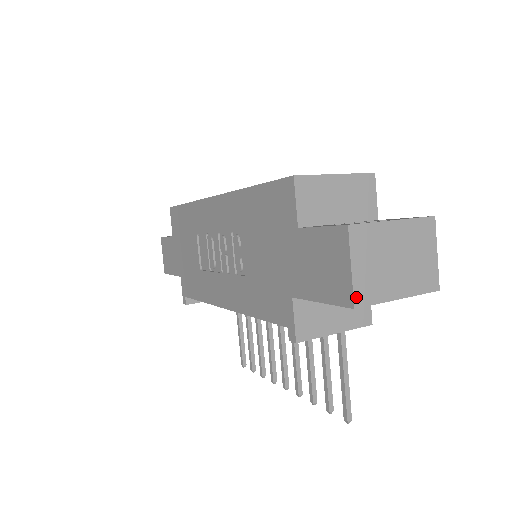
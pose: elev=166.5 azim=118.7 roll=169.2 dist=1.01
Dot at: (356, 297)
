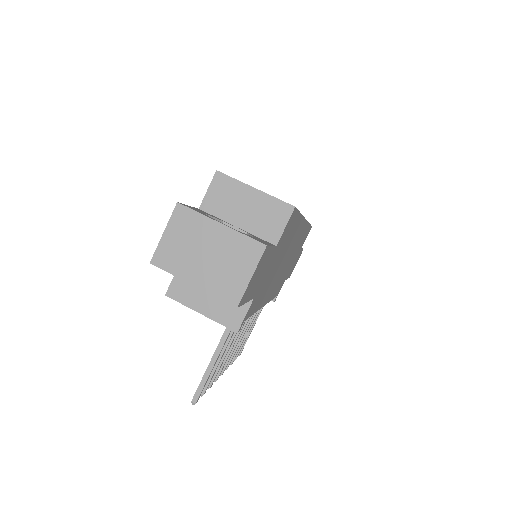
Dot at: (156, 256)
